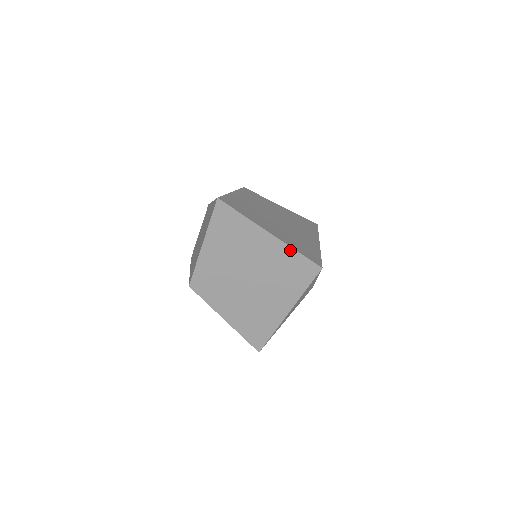
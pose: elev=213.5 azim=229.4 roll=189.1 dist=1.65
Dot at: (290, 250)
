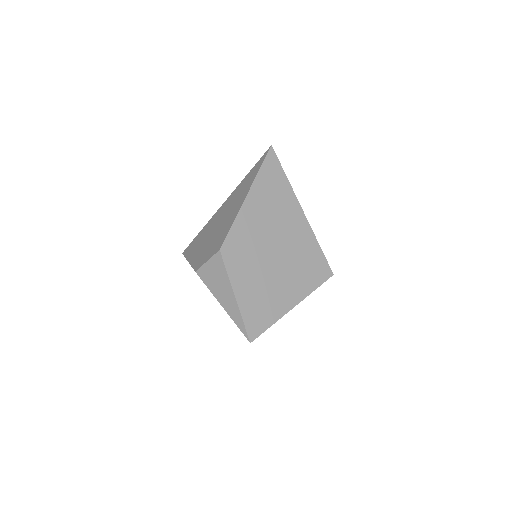
Dot at: (308, 294)
